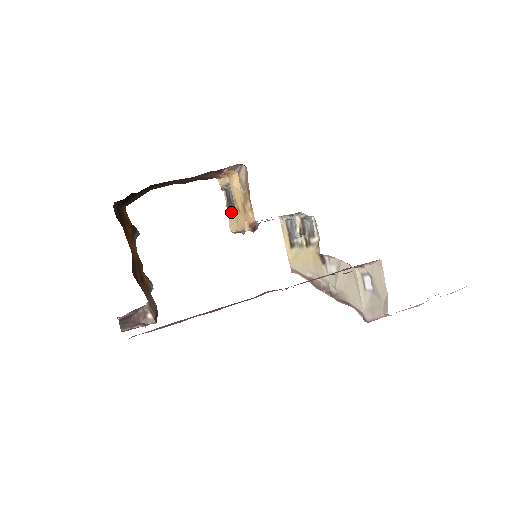
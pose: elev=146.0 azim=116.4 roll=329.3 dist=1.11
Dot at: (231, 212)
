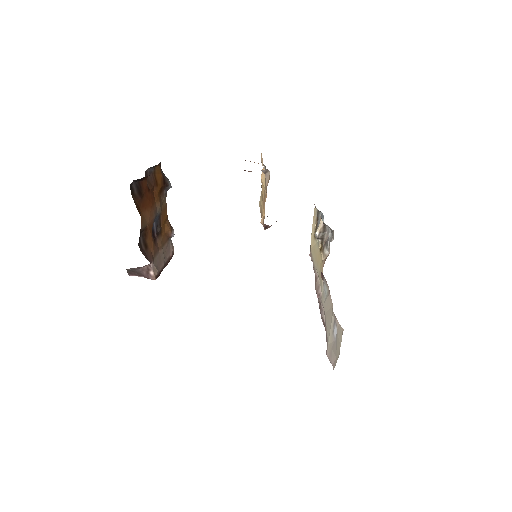
Dot at: occluded
